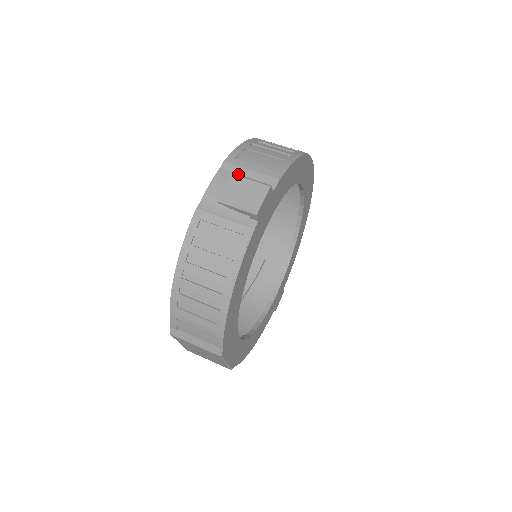
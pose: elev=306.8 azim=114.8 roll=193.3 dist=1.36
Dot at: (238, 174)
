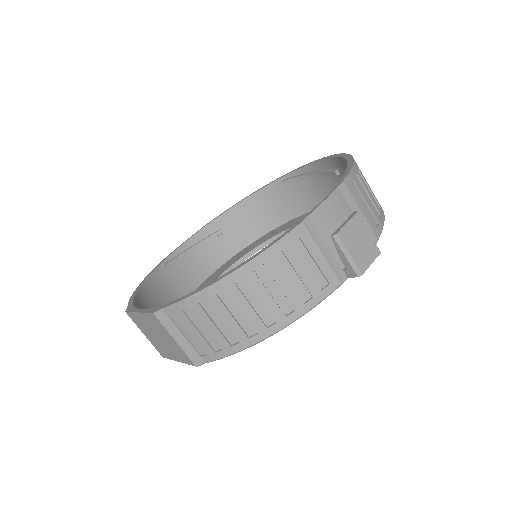
Dot at: (350, 207)
